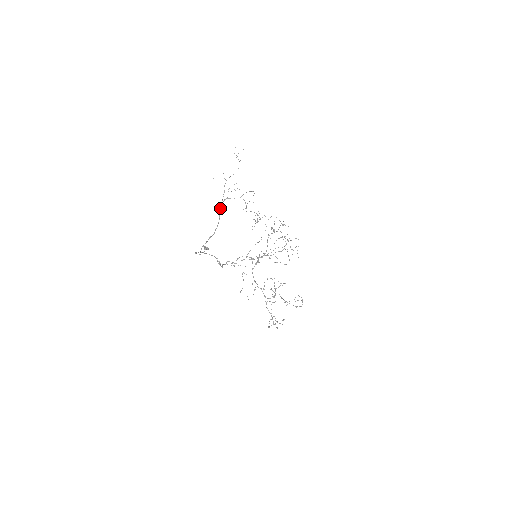
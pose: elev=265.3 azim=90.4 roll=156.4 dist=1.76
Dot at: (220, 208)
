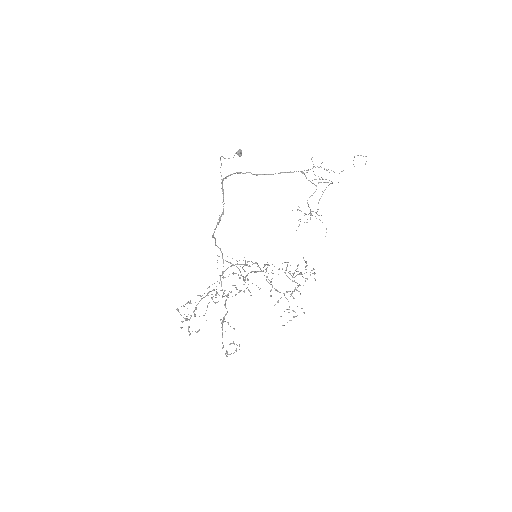
Dot at: occluded
